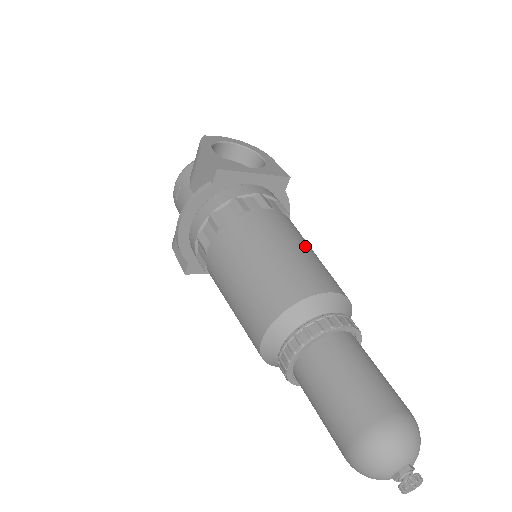
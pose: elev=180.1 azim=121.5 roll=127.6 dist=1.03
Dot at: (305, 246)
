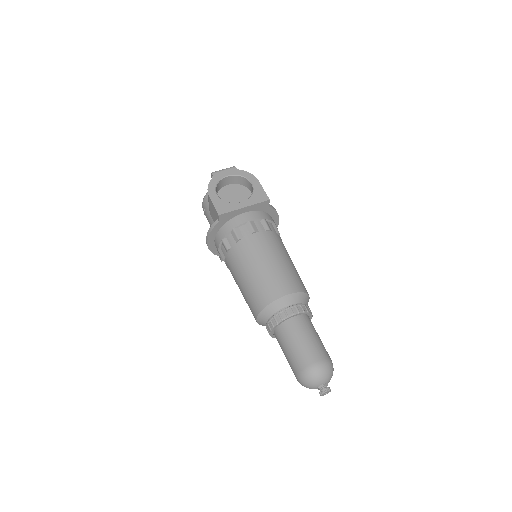
Dot at: (277, 259)
